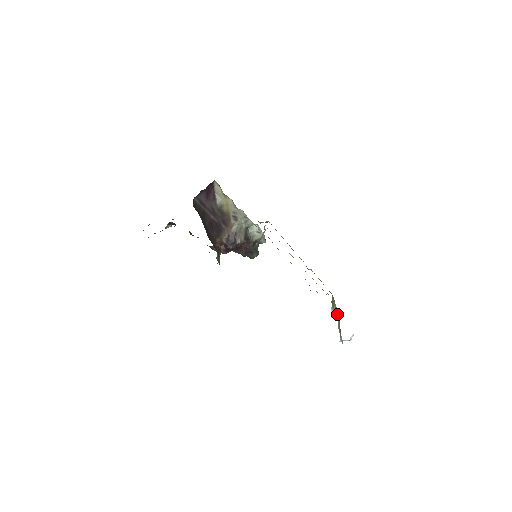
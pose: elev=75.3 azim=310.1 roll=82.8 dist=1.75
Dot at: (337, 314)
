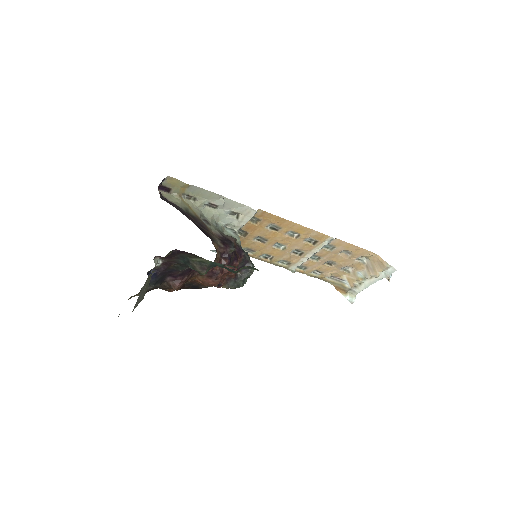
Dot at: (356, 276)
